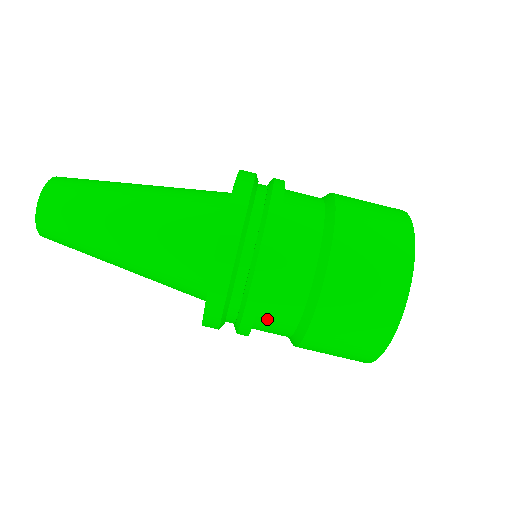
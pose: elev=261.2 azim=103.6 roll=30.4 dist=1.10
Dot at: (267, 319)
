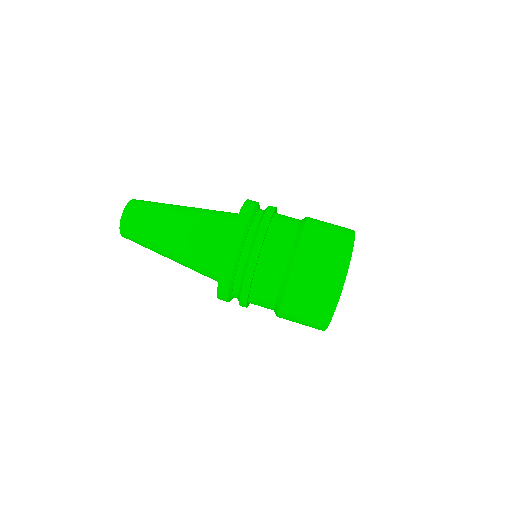
Dot at: (256, 300)
